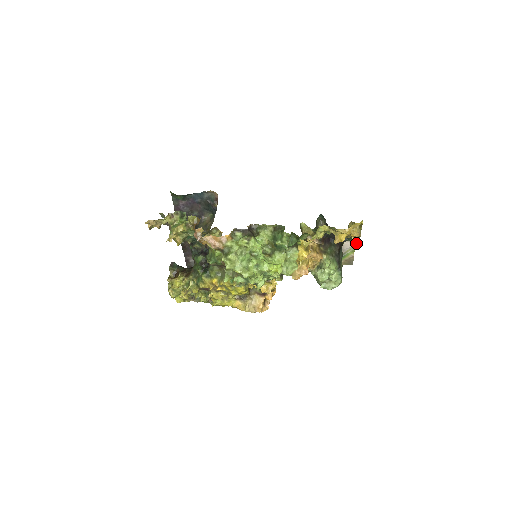
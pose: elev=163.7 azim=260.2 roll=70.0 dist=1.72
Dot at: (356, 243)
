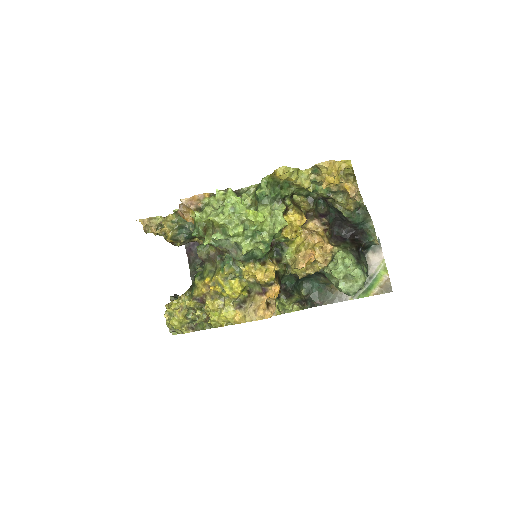
Dot at: (354, 195)
